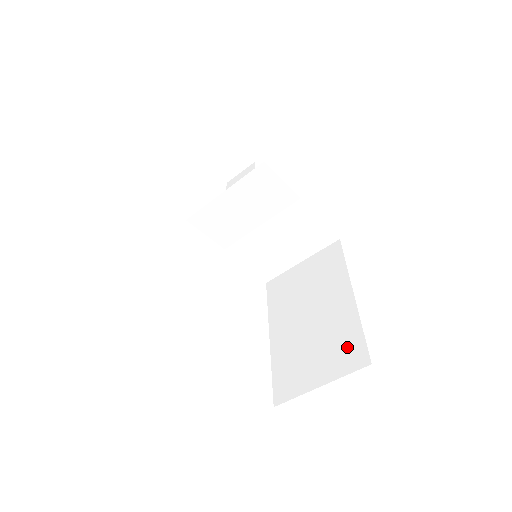
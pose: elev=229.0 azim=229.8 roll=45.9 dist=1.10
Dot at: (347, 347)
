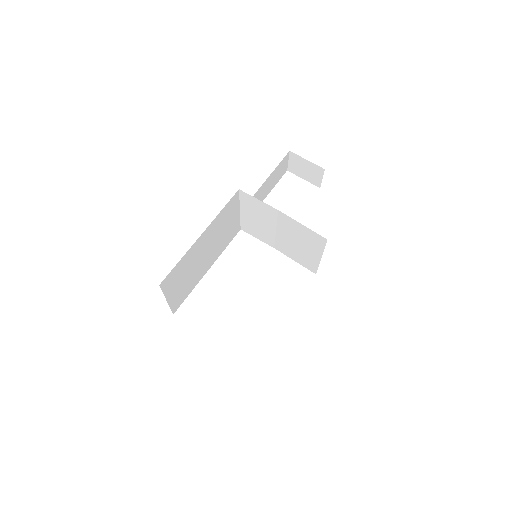
Dot at: occluded
